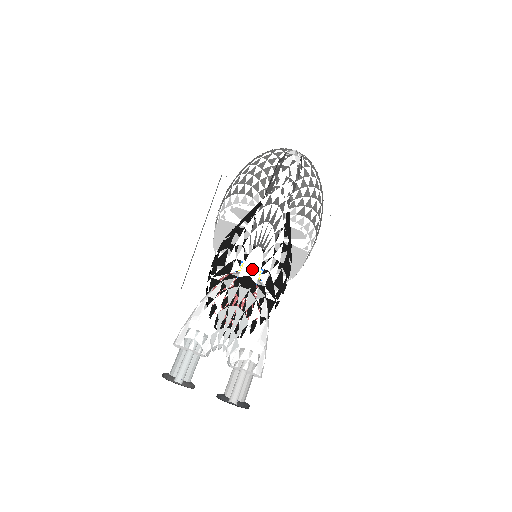
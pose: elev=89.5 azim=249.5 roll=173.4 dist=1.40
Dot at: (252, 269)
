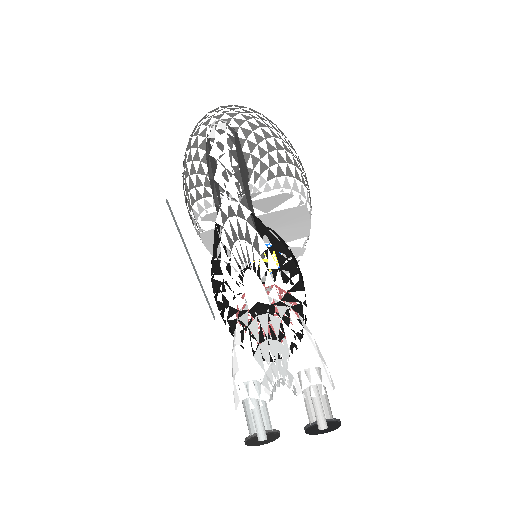
Dot at: (256, 294)
